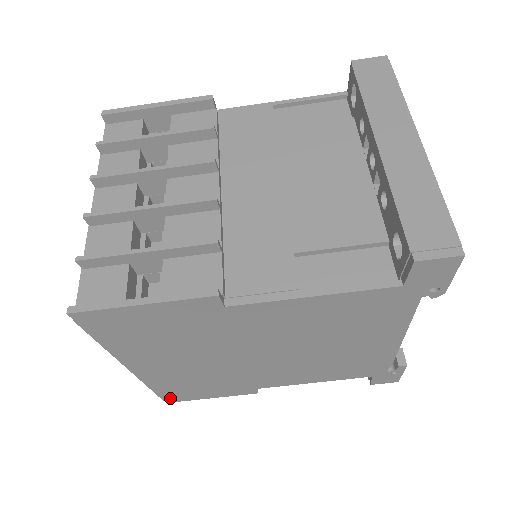
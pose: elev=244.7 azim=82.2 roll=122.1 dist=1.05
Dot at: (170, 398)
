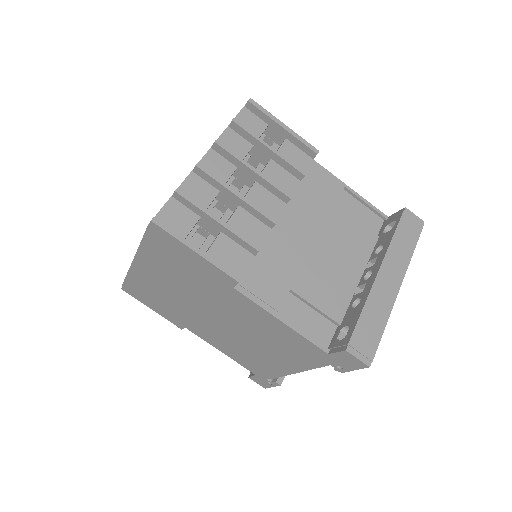
Dot at: (128, 289)
